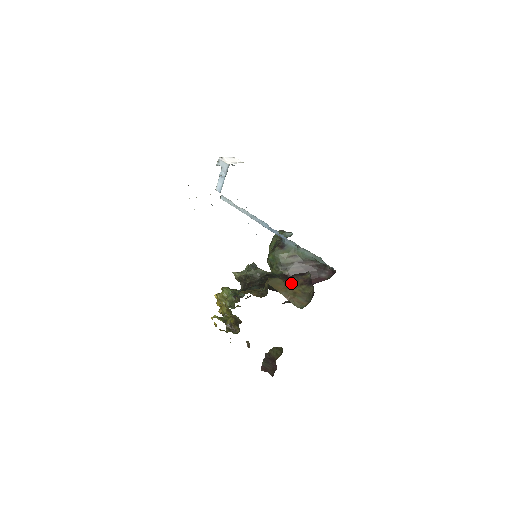
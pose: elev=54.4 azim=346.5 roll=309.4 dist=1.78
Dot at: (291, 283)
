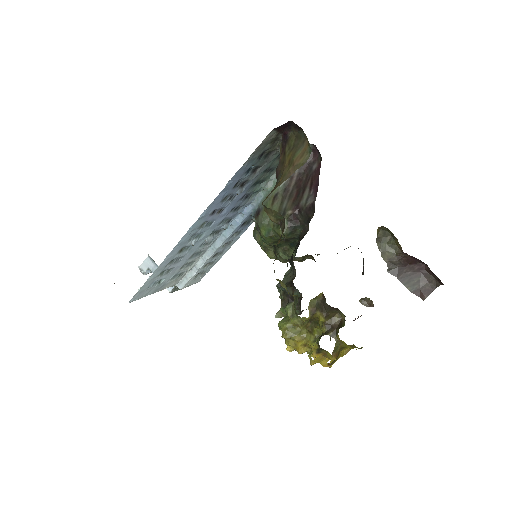
Dot at: (280, 173)
